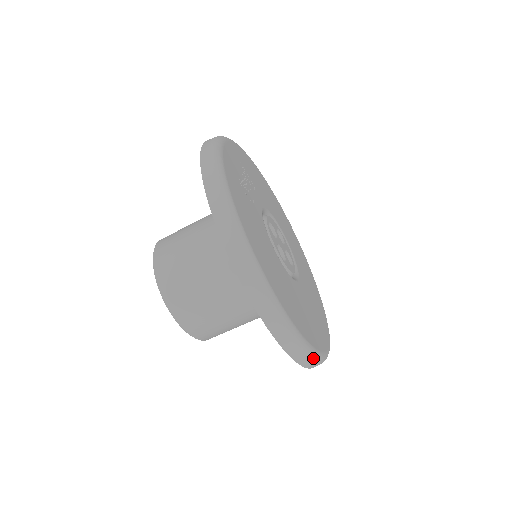
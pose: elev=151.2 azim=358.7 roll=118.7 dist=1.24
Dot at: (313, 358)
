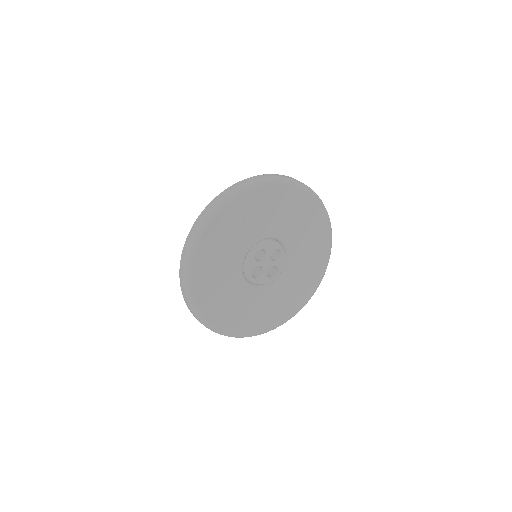
Dot at: occluded
